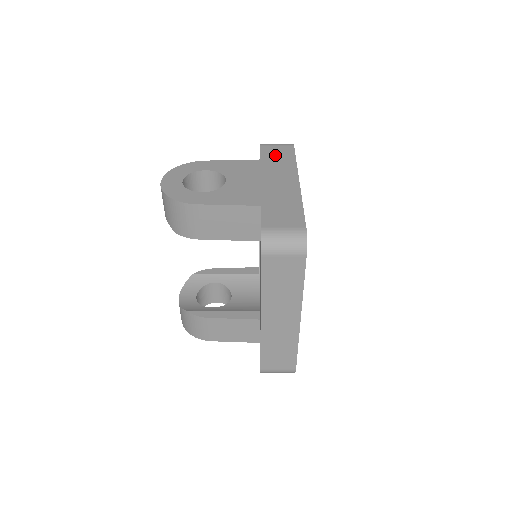
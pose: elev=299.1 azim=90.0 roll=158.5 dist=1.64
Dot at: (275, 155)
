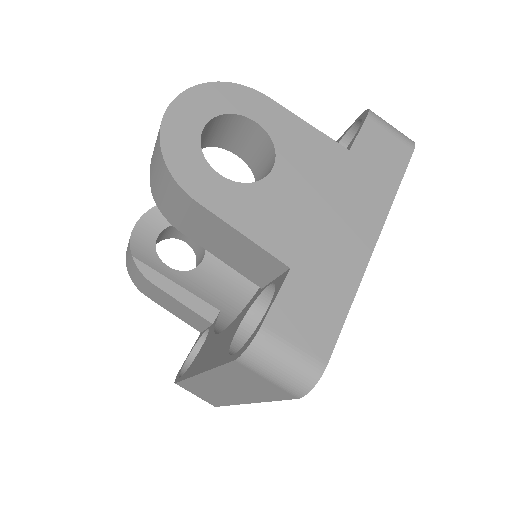
Dot at: (376, 155)
